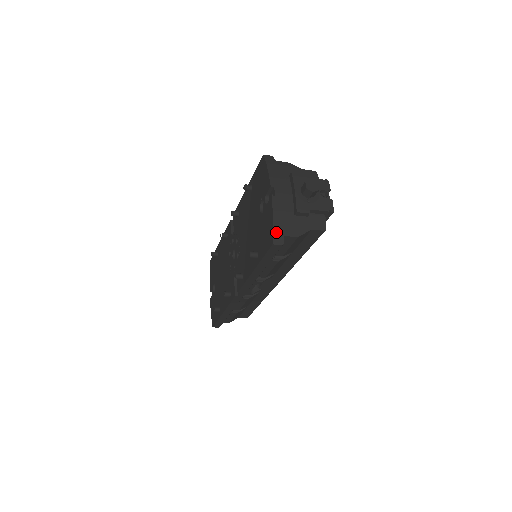
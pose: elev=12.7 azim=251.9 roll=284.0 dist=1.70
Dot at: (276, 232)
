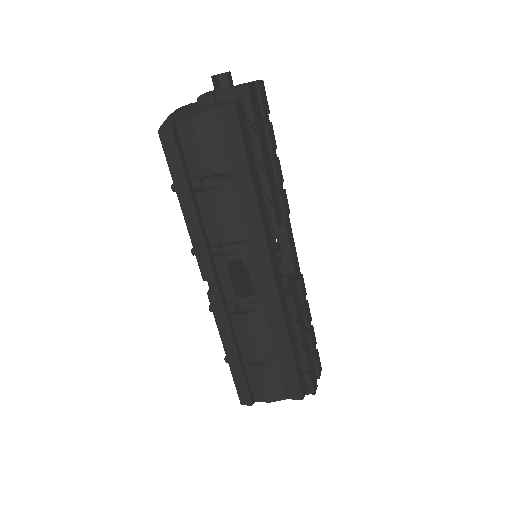
Dot at: (167, 122)
